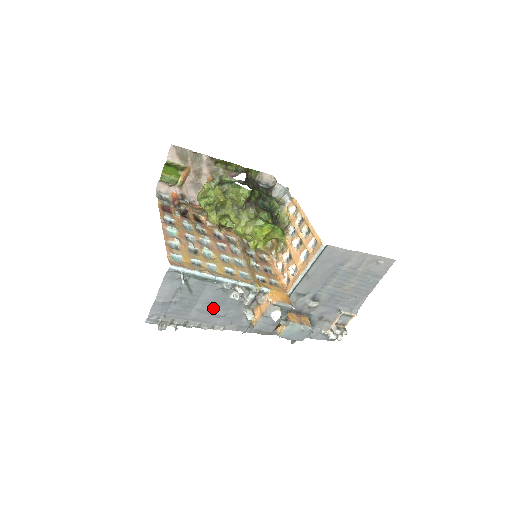
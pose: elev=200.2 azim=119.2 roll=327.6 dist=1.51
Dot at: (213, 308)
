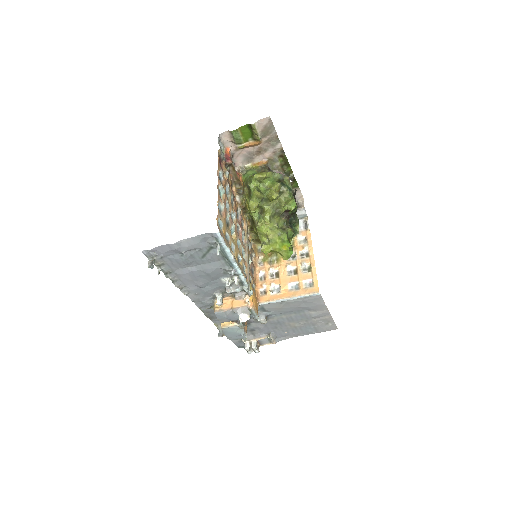
Dot at: (201, 277)
